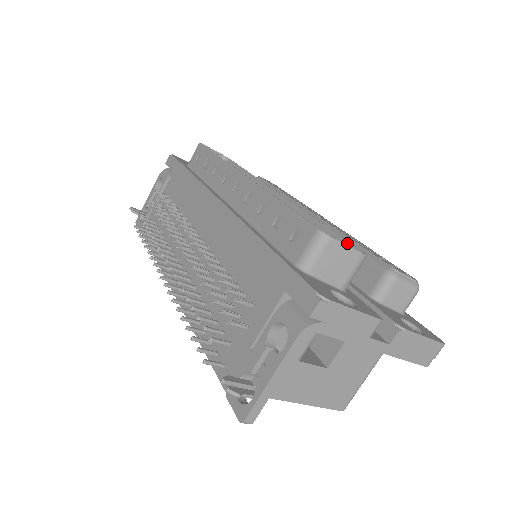
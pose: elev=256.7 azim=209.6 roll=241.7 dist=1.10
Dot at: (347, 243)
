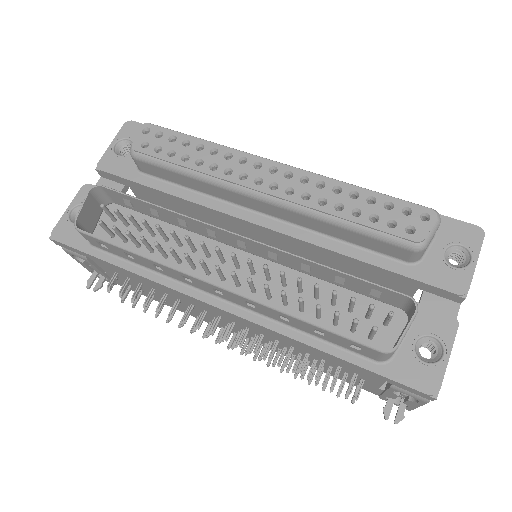
Dot at: (382, 289)
